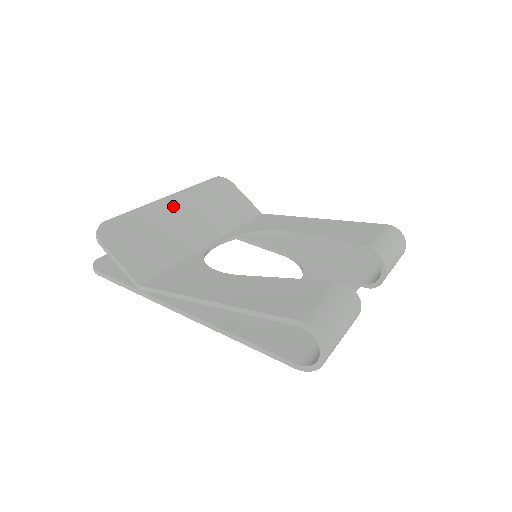
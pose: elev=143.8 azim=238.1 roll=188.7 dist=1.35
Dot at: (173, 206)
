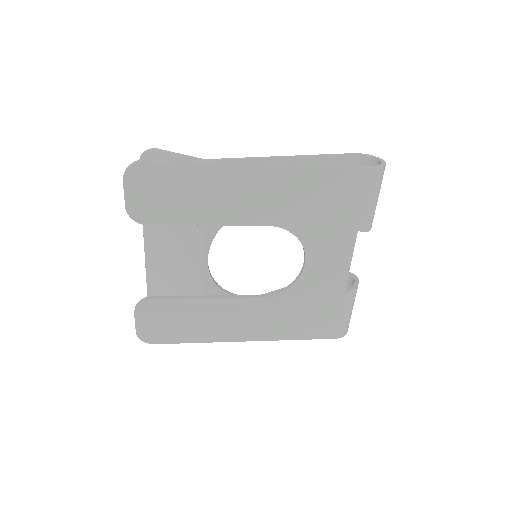
Dot at: occluded
